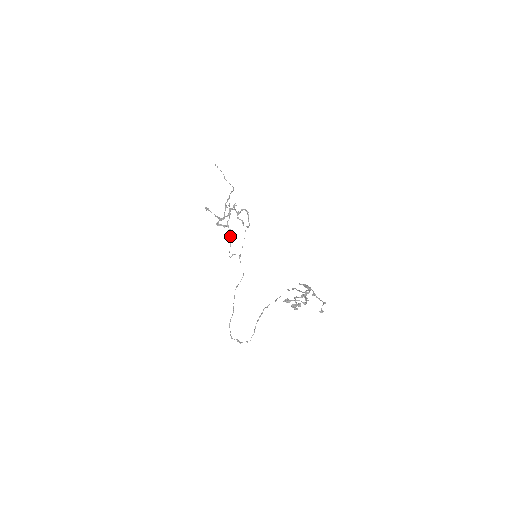
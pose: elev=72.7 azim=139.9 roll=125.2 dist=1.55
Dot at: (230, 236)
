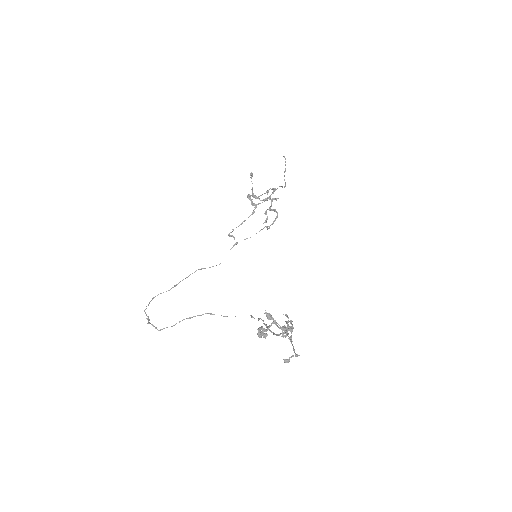
Dot at: (248, 217)
